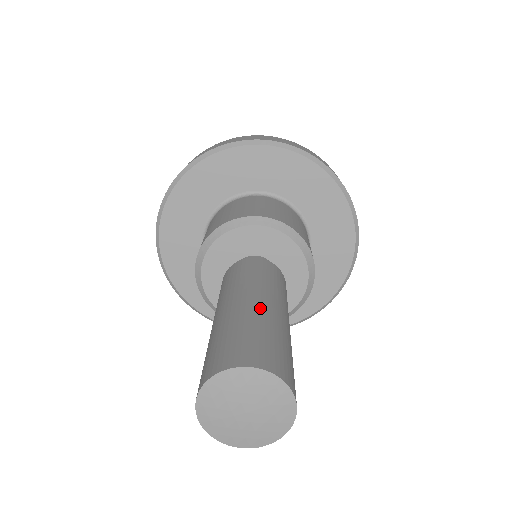
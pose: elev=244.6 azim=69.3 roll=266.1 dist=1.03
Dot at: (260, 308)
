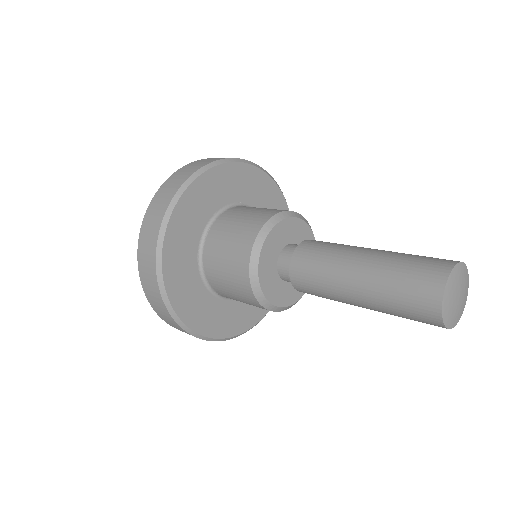
Dot at: (374, 261)
